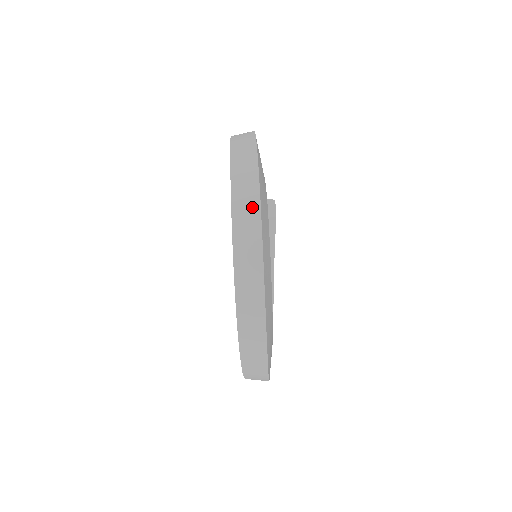
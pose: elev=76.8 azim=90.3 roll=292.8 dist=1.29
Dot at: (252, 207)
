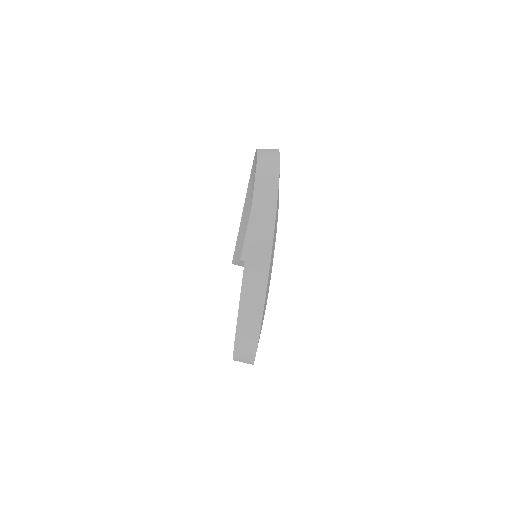
Dot at: (273, 151)
